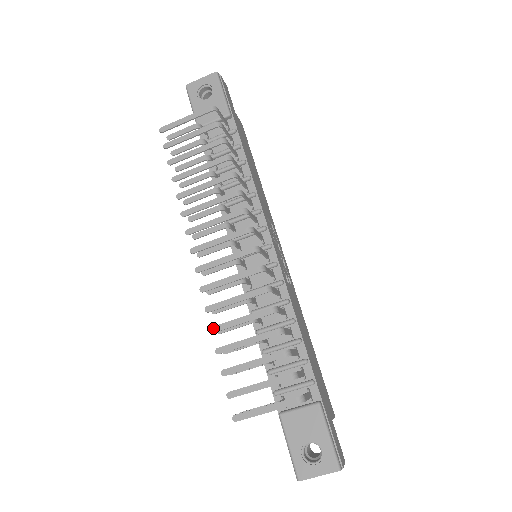
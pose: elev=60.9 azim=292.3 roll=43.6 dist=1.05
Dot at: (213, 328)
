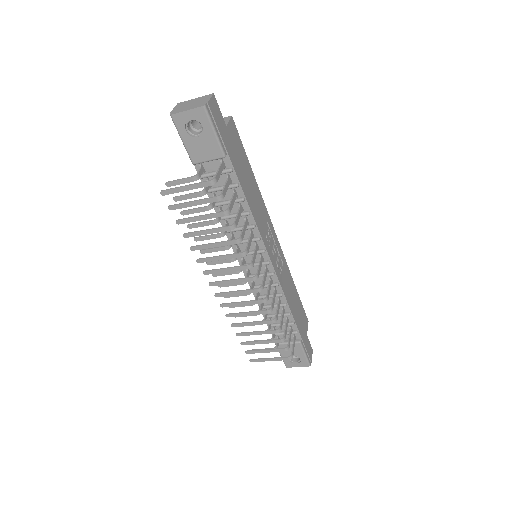
Dot at: (233, 325)
